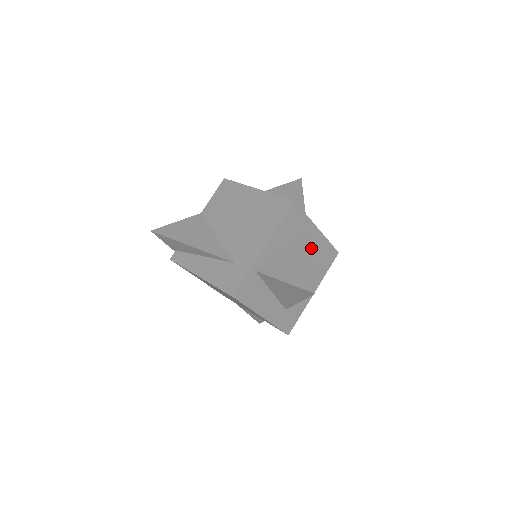
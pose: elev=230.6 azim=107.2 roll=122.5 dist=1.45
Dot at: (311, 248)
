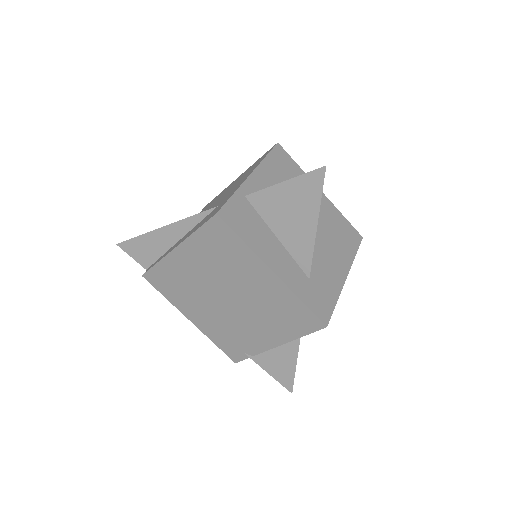
Dot at: (320, 210)
